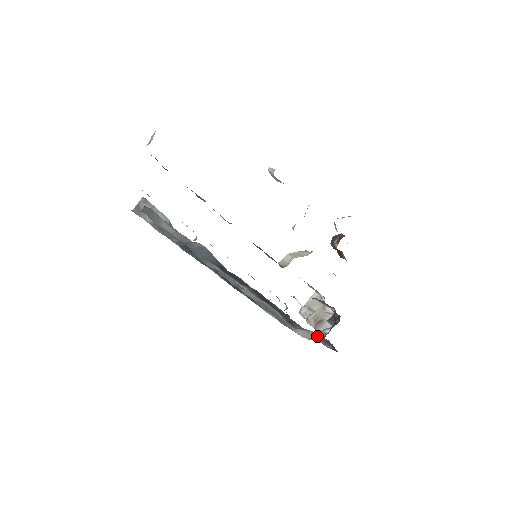
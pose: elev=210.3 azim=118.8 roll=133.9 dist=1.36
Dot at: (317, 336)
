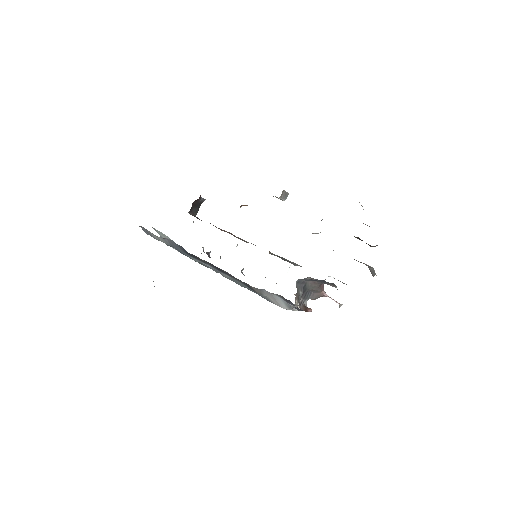
Dot at: (279, 297)
